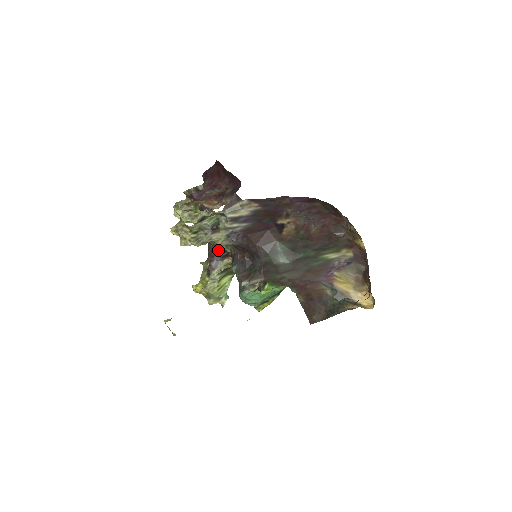
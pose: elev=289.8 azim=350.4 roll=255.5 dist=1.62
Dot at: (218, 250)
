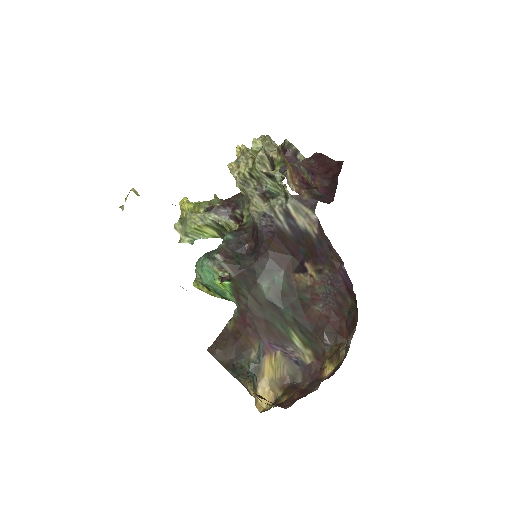
Dot at: (240, 208)
